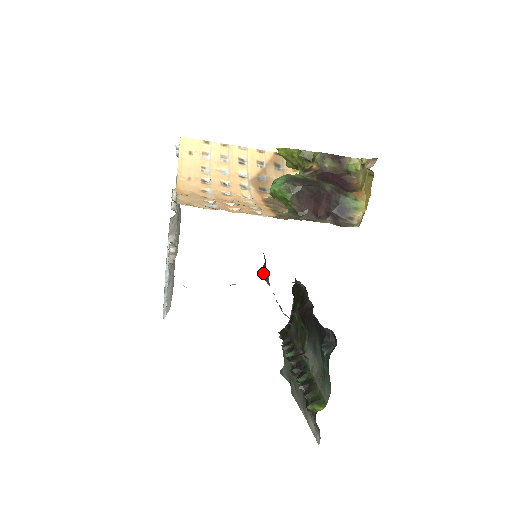
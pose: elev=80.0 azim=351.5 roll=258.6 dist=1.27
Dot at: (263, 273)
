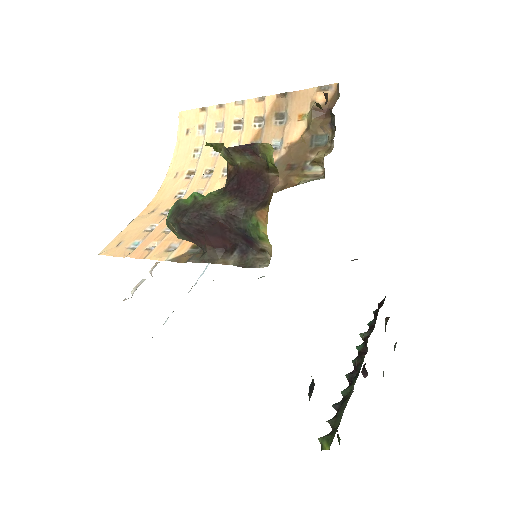
Dot at: occluded
